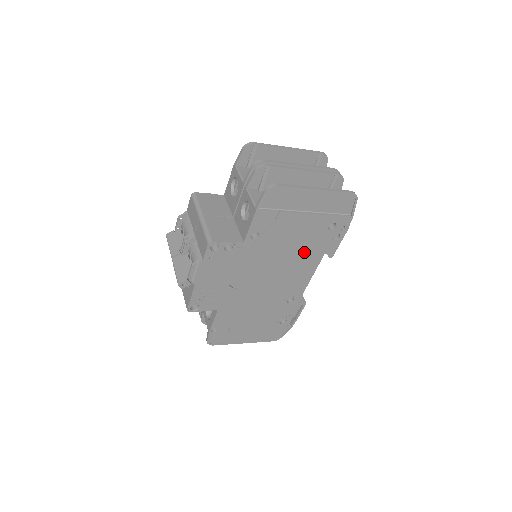
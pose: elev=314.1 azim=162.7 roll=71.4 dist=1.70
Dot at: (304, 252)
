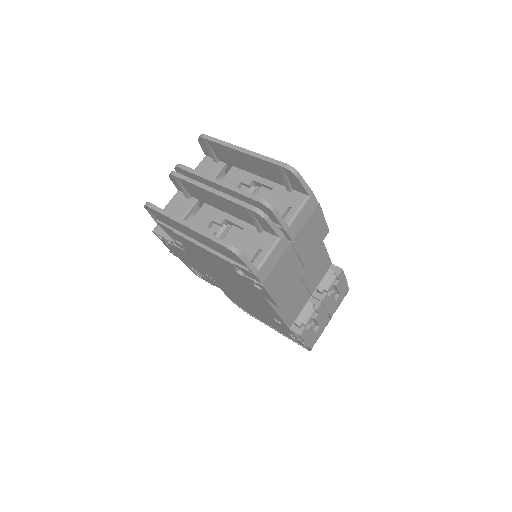
Dot at: (240, 282)
